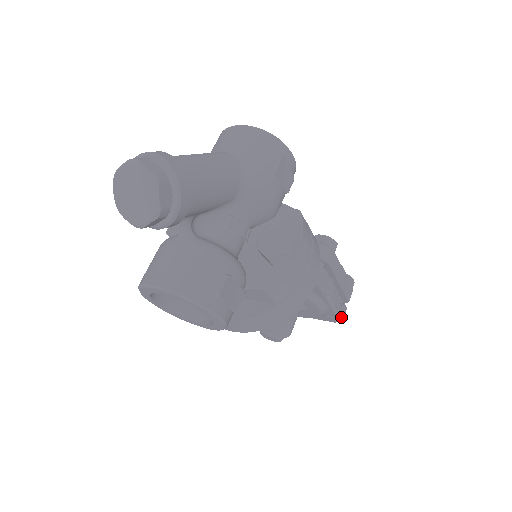
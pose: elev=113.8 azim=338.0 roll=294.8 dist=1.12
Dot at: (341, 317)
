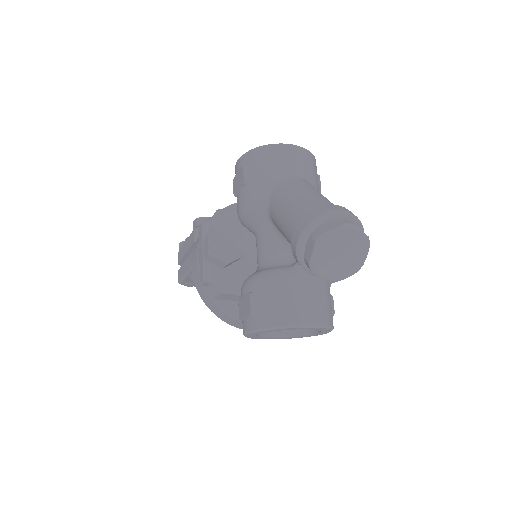
Dot at: occluded
